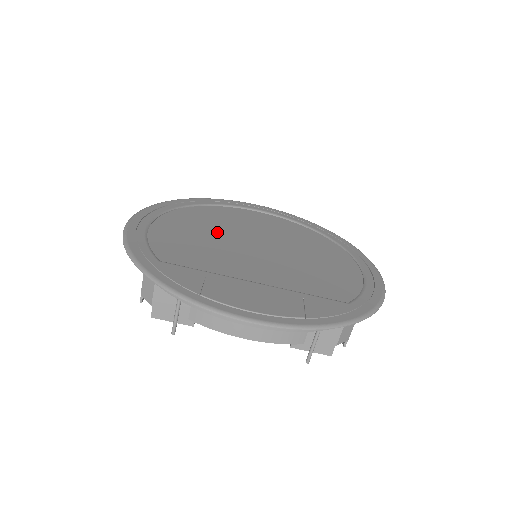
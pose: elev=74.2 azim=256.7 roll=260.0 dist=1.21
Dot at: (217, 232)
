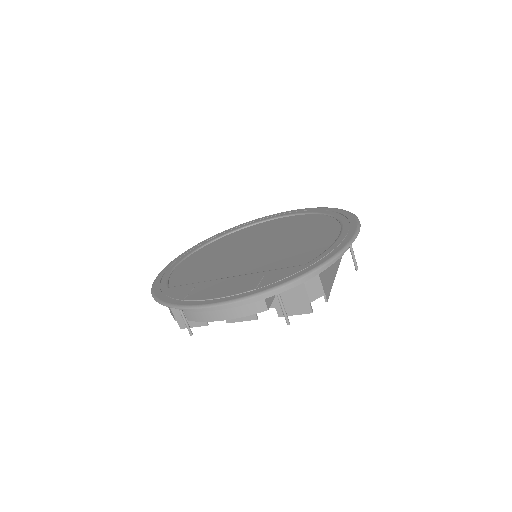
Dot at: (229, 250)
